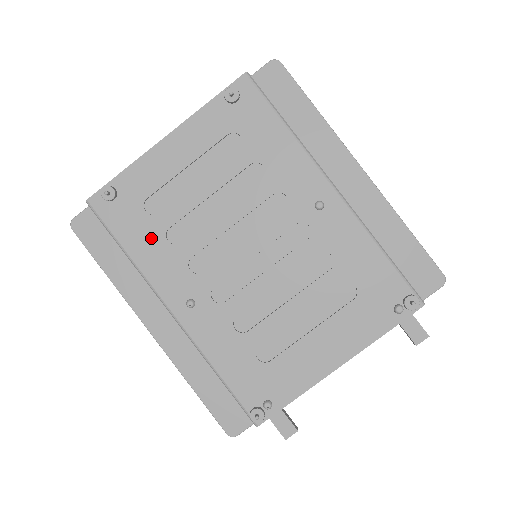
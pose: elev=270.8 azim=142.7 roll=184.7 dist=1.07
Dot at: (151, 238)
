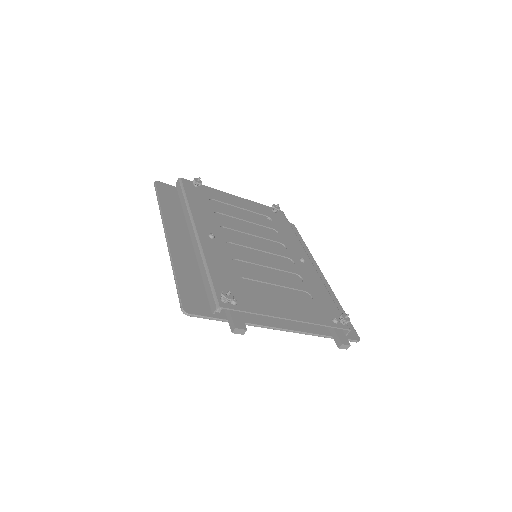
Dot at: (206, 207)
